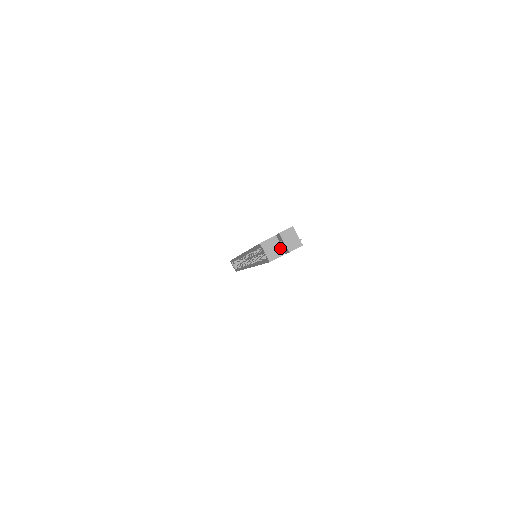
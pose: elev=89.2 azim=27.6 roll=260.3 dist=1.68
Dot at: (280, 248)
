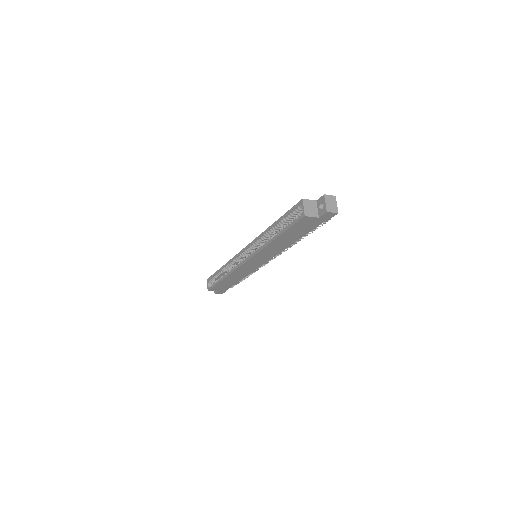
Dot at: (316, 211)
